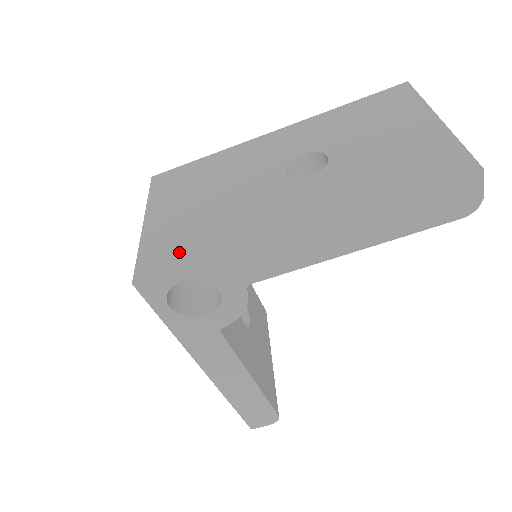
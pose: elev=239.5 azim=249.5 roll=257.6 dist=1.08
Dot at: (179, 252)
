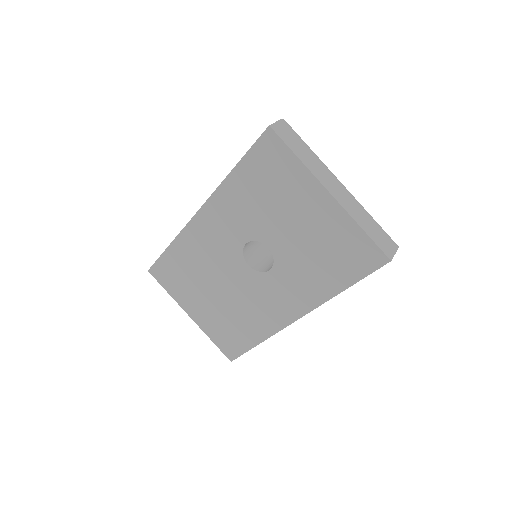
Dot at: (237, 340)
